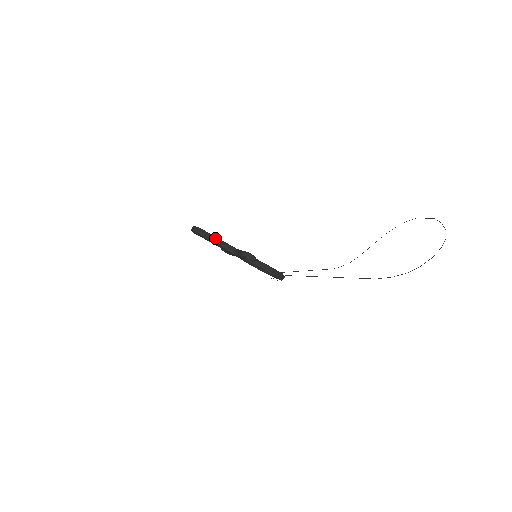
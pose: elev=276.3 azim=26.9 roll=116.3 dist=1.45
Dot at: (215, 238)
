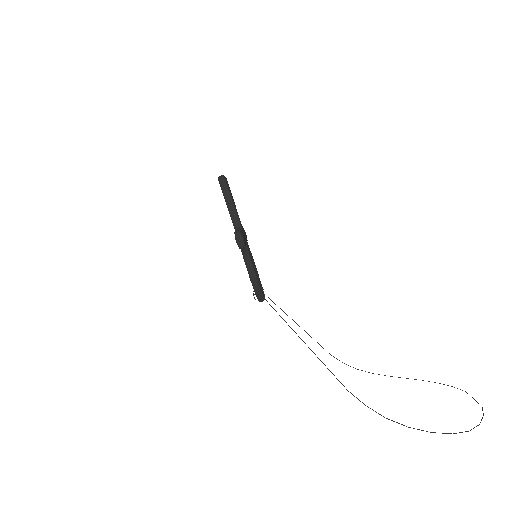
Dot at: (231, 201)
